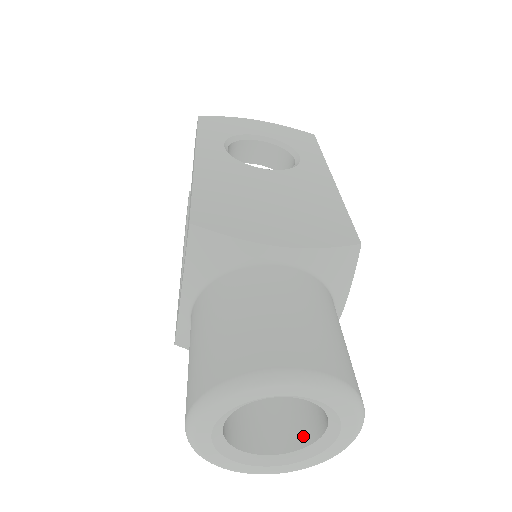
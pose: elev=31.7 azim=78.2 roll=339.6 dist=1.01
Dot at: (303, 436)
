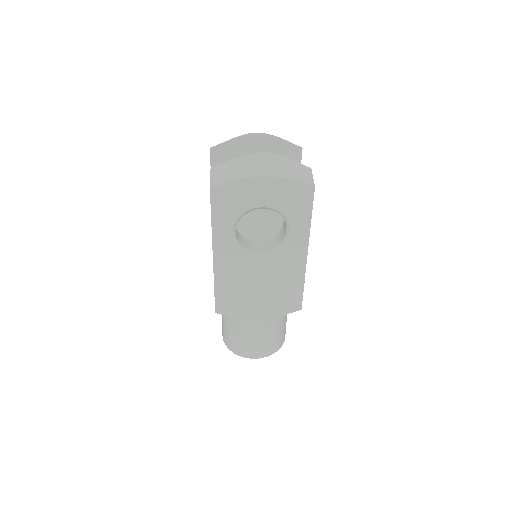
Dot at: occluded
